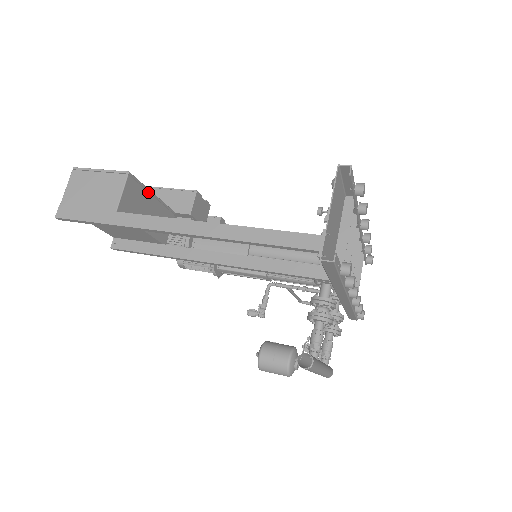
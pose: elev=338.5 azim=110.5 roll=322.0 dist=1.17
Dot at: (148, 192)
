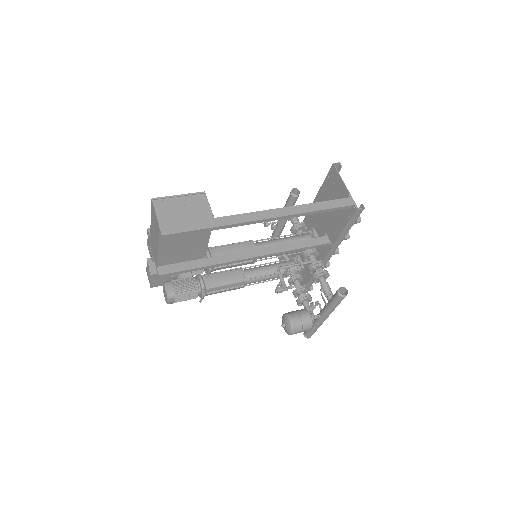
Dot at: occluded
